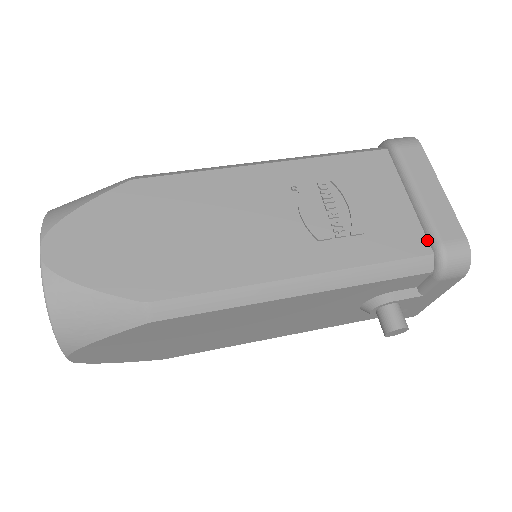
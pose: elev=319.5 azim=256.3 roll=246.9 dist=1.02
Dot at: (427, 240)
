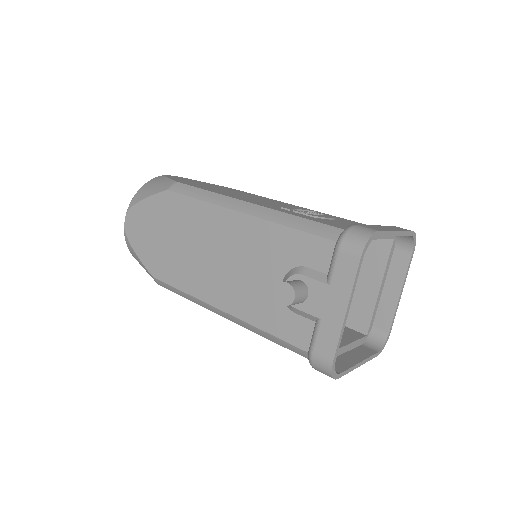
Dot at: occluded
